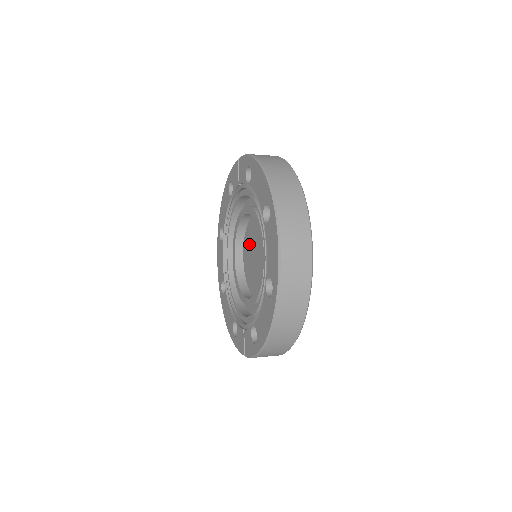
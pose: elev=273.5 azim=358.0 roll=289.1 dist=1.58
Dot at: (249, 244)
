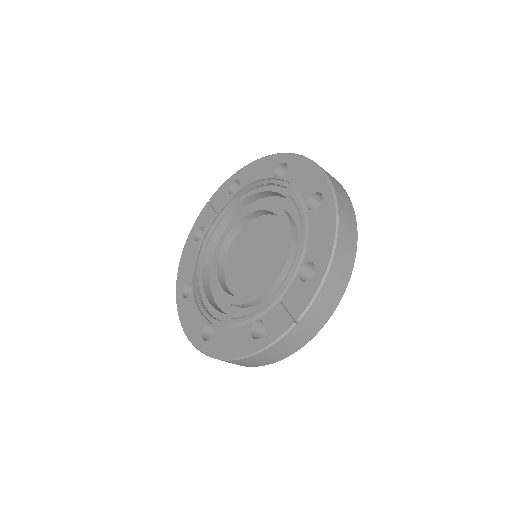
Dot at: (237, 263)
